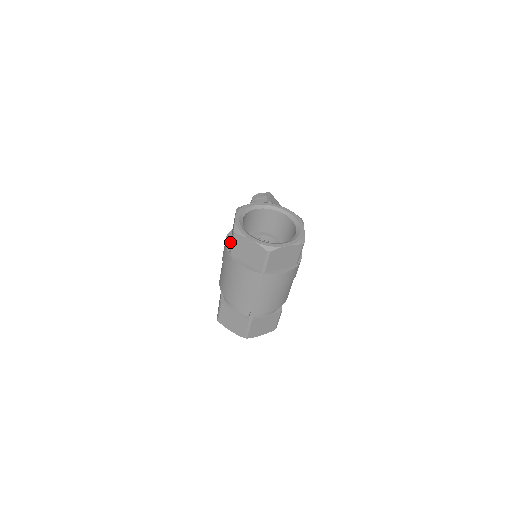
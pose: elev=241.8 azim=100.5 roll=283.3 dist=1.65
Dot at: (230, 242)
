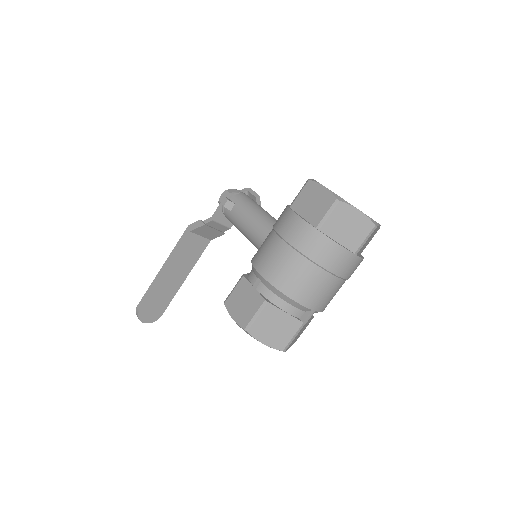
Dot at: (303, 218)
